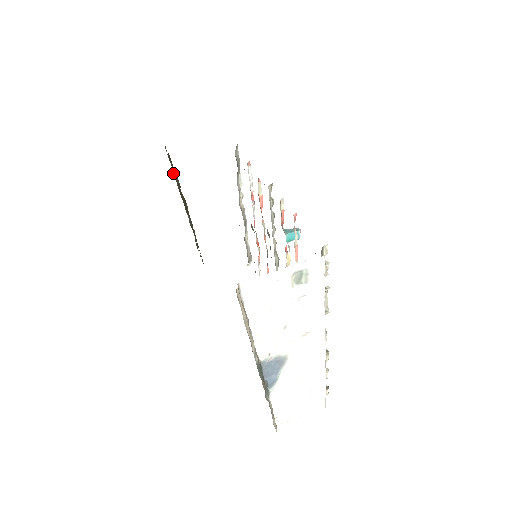
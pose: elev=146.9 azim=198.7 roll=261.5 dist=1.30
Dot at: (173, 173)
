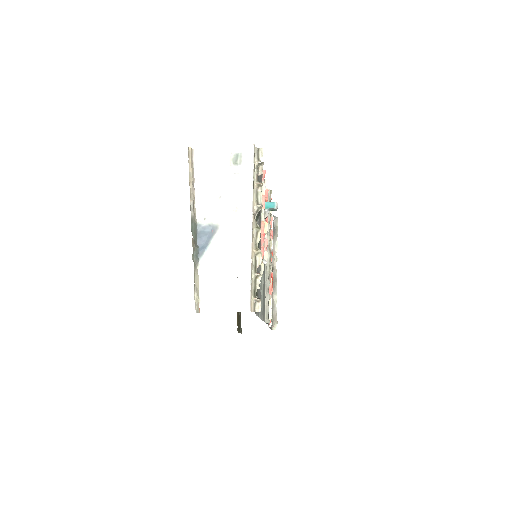
Dot at: occluded
